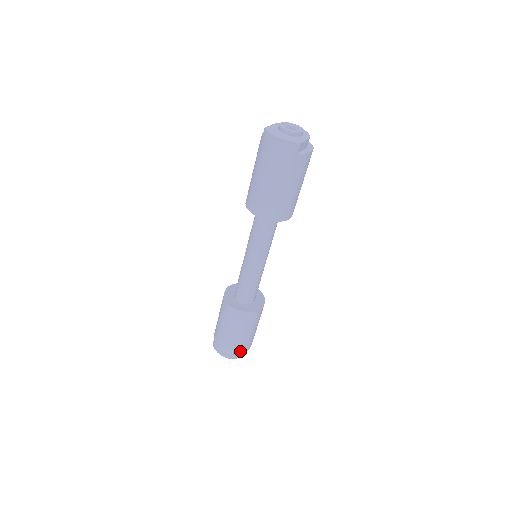
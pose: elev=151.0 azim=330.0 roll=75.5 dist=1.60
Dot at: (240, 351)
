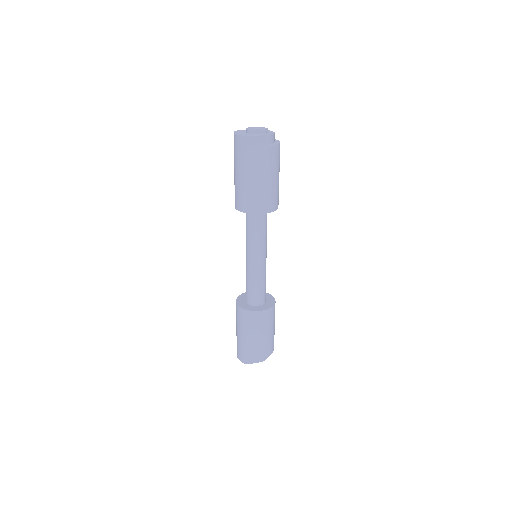
Dot at: (247, 355)
